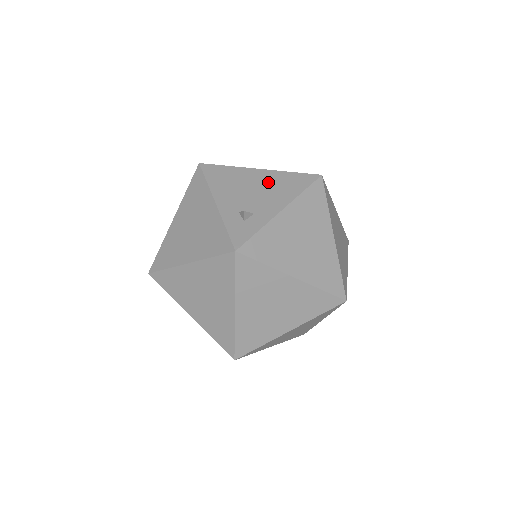
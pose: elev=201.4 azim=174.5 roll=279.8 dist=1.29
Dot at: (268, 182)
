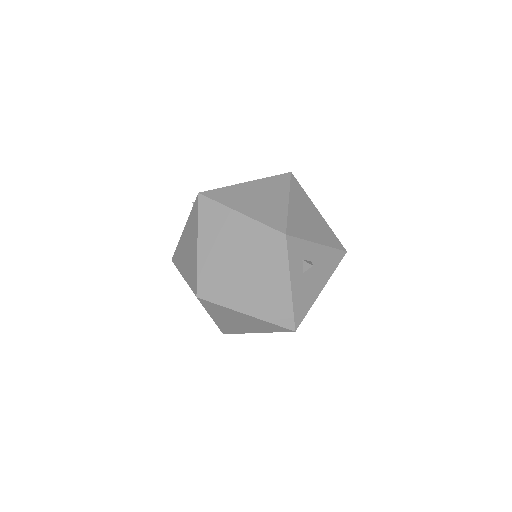
Dot at: occluded
